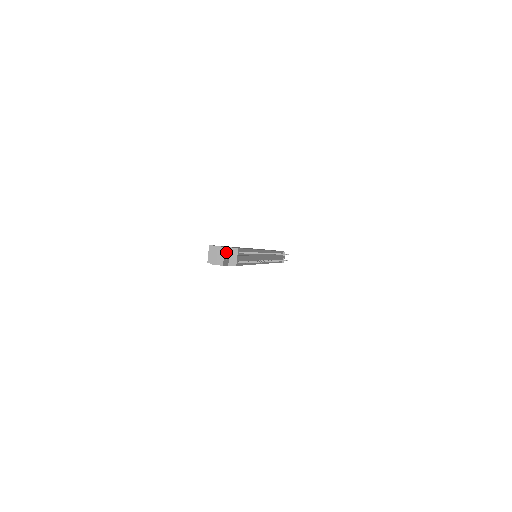
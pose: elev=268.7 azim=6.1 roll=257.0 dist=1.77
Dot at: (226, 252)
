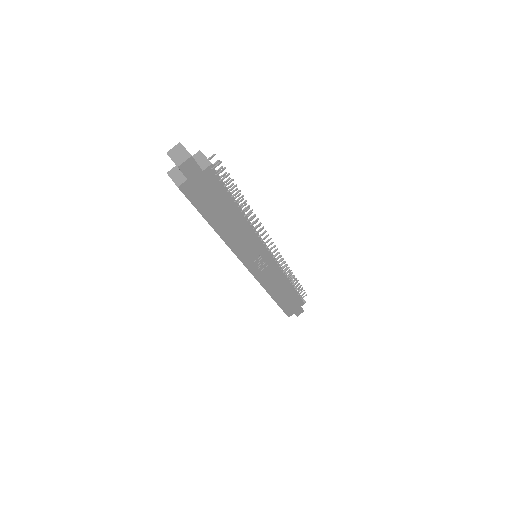
Dot at: occluded
